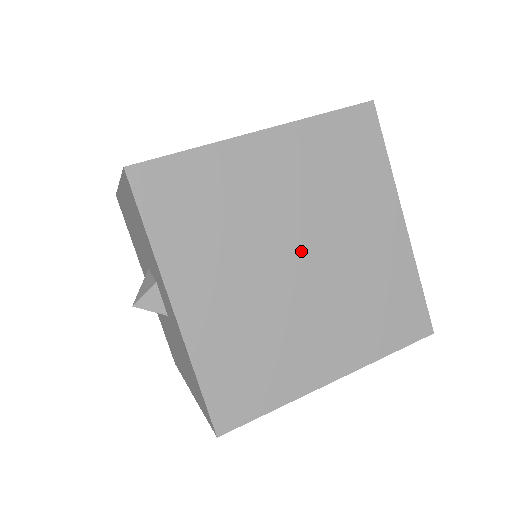
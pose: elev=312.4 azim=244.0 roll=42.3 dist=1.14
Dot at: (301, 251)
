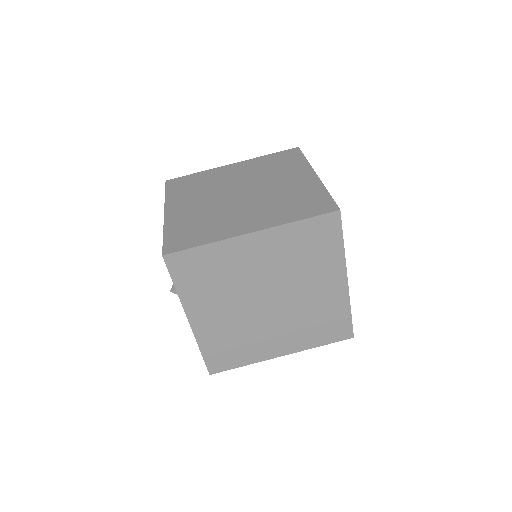
Dot at: (270, 296)
